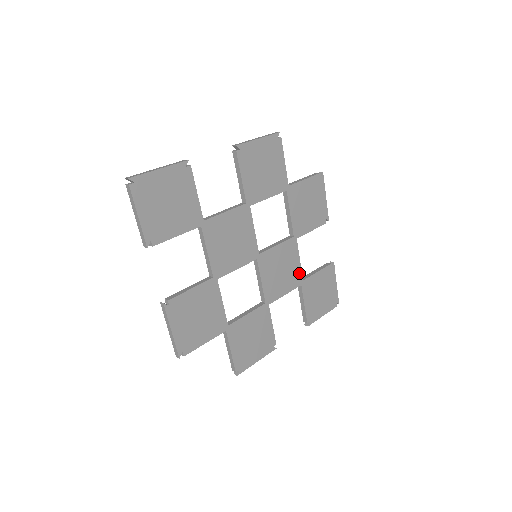
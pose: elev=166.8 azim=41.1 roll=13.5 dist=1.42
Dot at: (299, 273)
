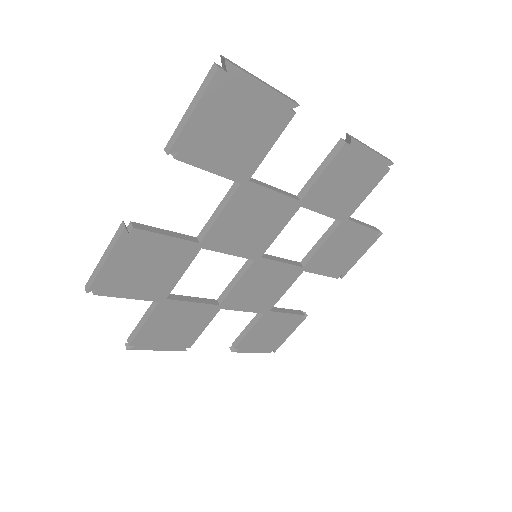
Dot at: (273, 302)
